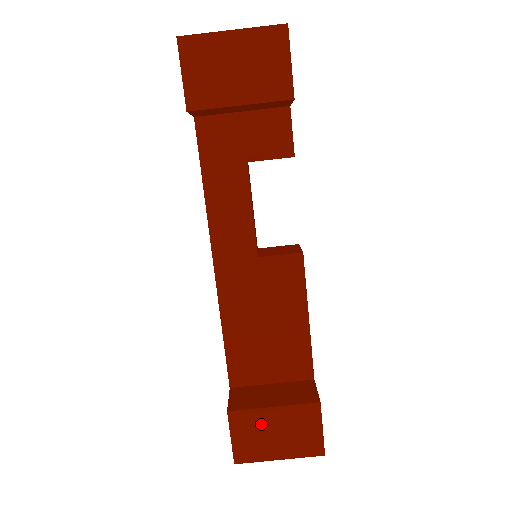
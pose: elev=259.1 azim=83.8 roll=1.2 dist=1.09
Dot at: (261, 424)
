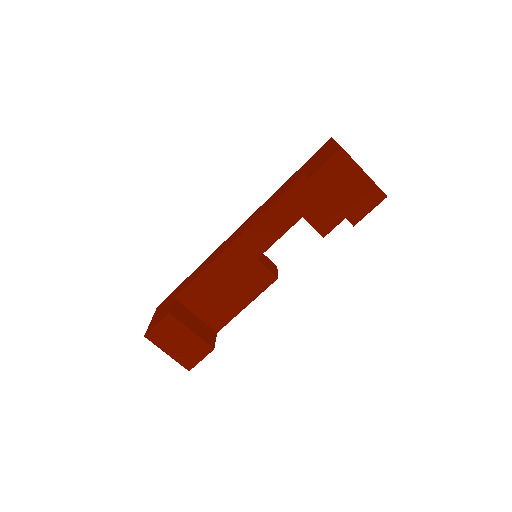
Dot at: (178, 332)
